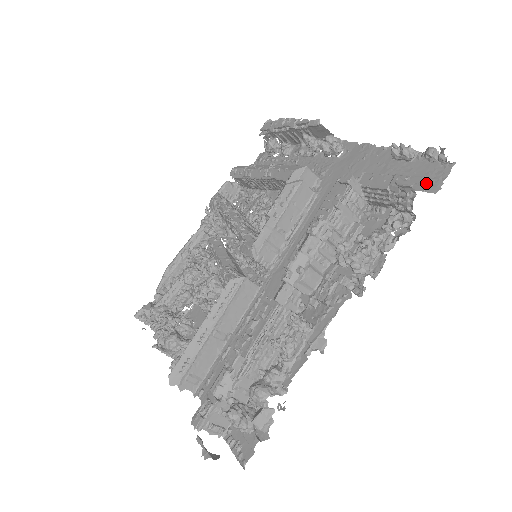
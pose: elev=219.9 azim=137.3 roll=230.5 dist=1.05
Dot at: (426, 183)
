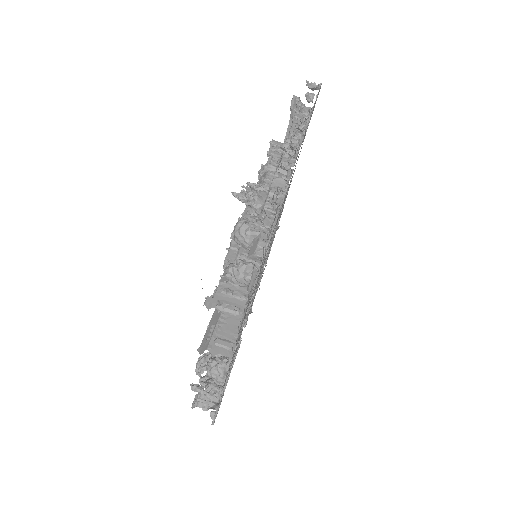
Dot at: occluded
